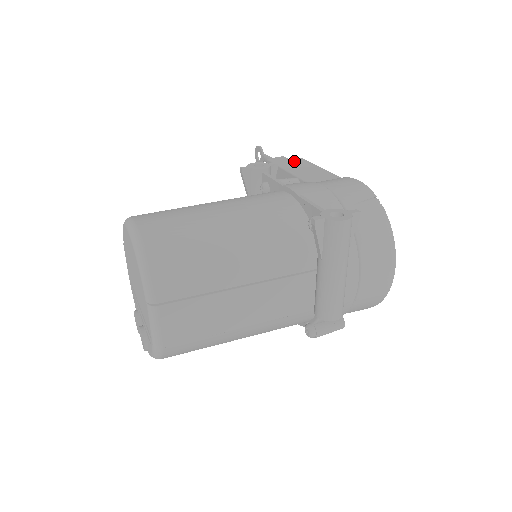
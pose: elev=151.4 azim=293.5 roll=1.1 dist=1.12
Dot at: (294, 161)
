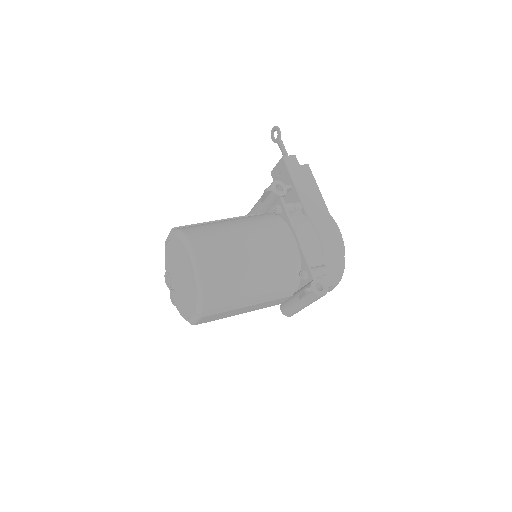
Dot at: (302, 170)
